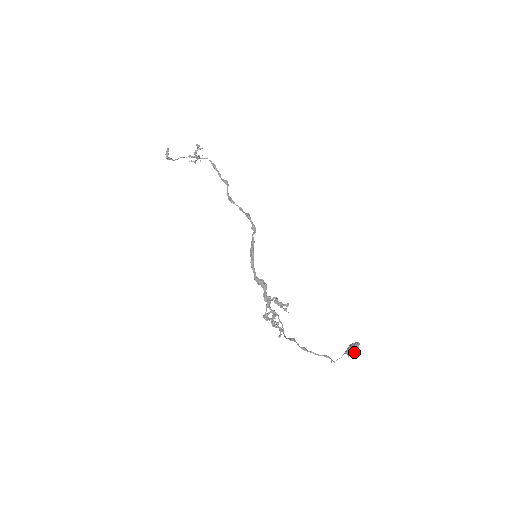
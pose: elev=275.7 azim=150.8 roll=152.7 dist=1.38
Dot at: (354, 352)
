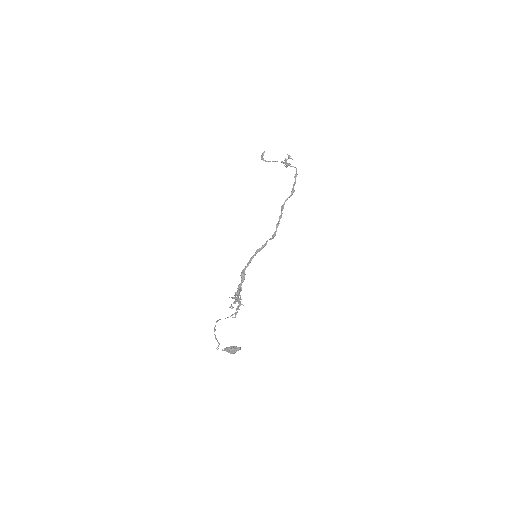
Dot at: (230, 351)
